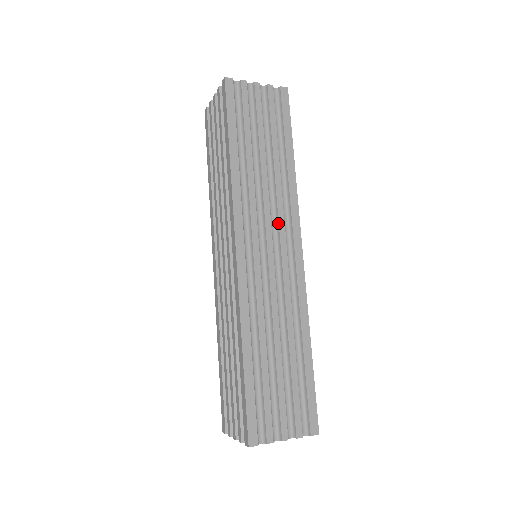
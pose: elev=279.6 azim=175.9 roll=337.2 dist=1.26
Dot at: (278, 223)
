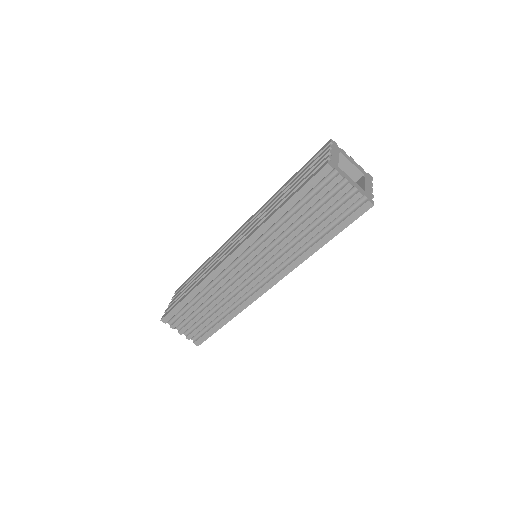
Dot at: (270, 266)
